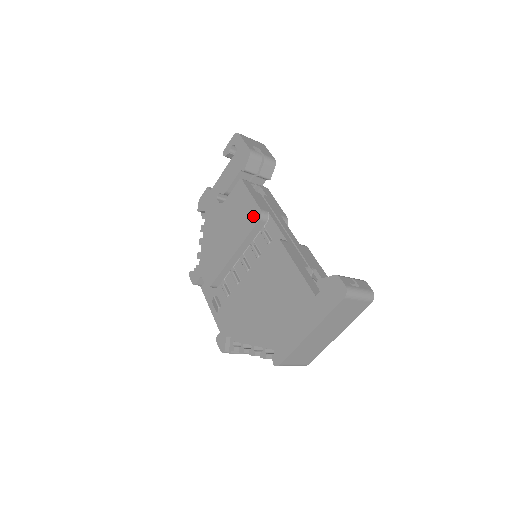
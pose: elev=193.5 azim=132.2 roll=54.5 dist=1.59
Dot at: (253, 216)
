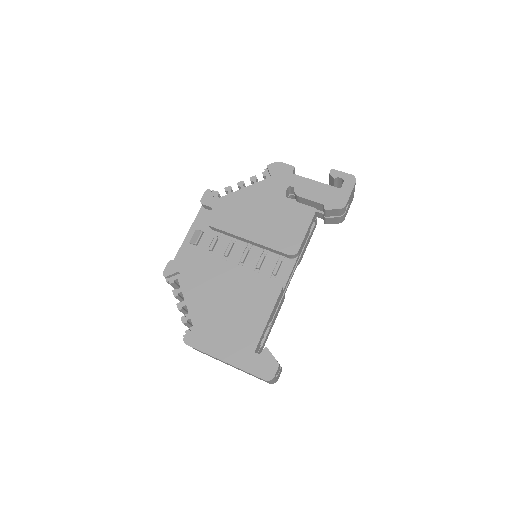
Dot at: (290, 245)
